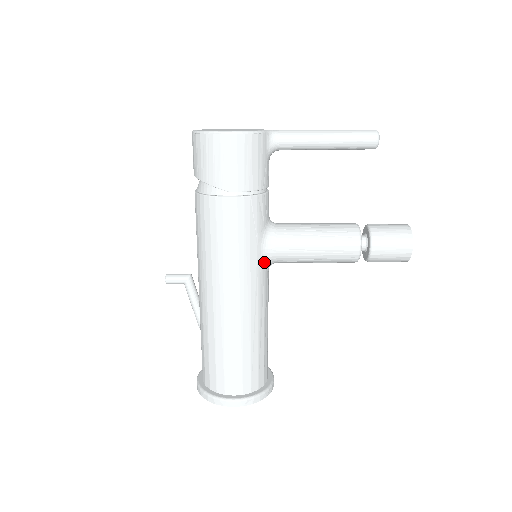
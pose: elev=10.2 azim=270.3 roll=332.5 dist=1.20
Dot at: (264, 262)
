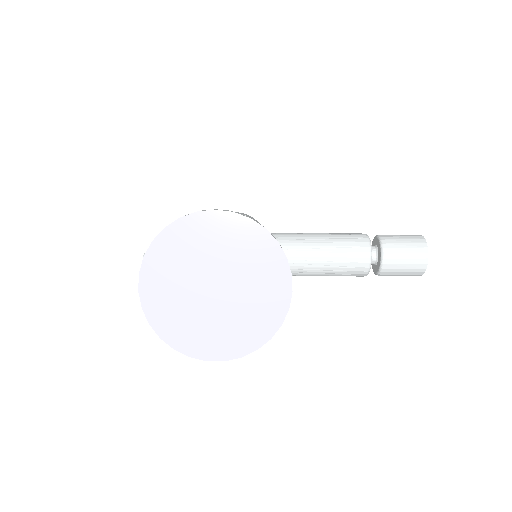
Dot at: occluded
